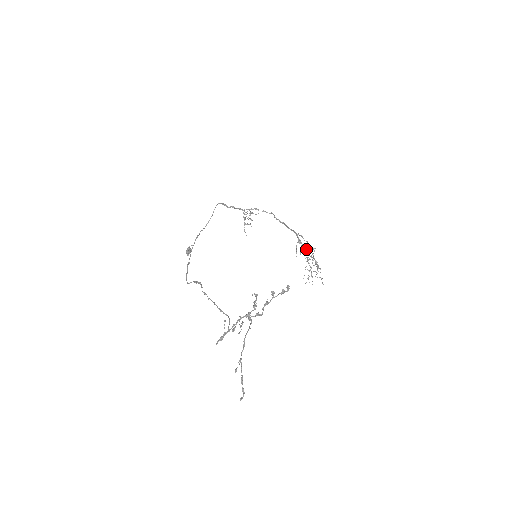
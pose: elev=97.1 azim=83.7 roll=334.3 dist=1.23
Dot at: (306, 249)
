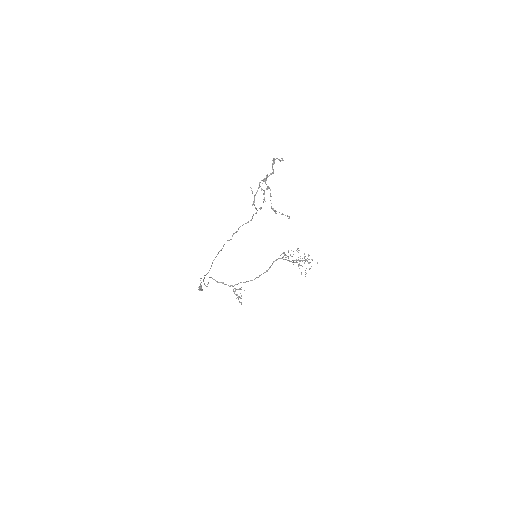
Dot at: (292, 260)
